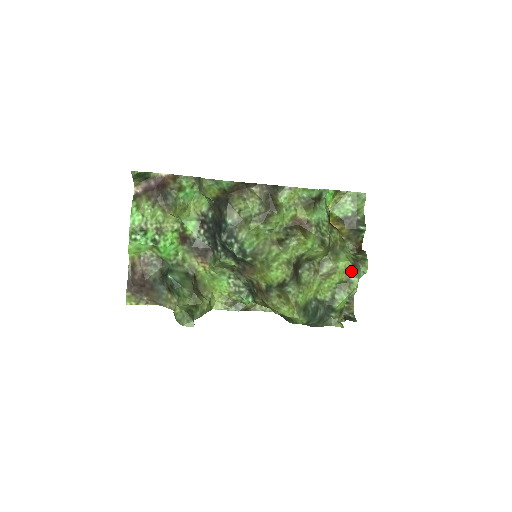
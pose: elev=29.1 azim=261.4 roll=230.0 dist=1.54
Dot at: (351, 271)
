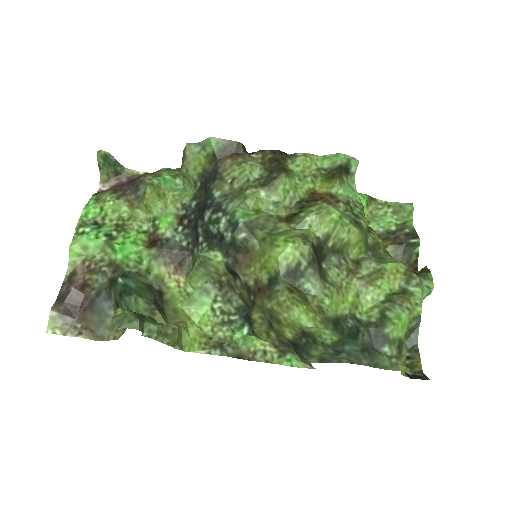
Dot at: (407, 277)
